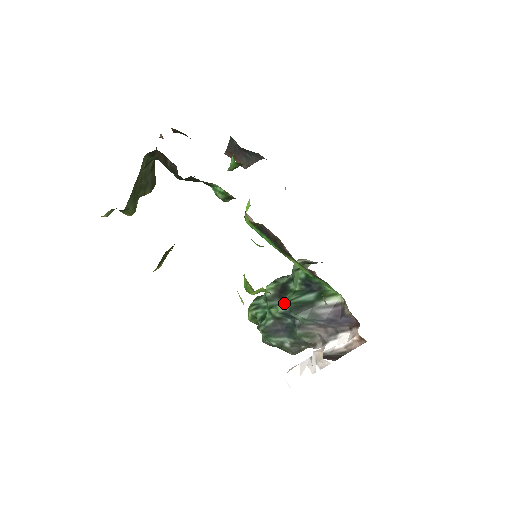
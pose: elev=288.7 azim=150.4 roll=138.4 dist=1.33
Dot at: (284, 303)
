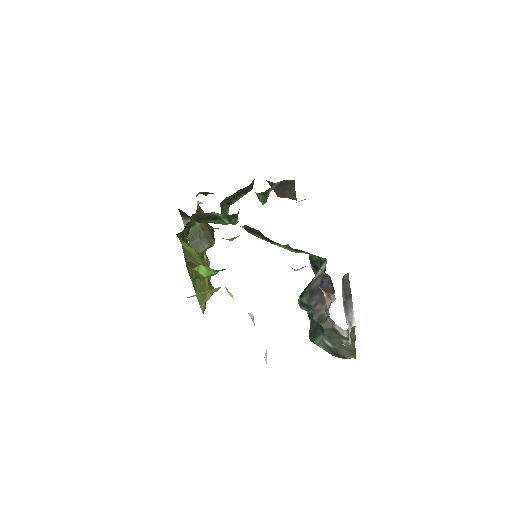
Dot at: occluded
